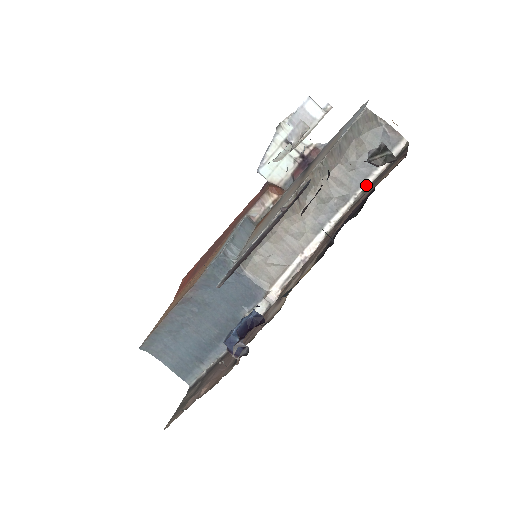
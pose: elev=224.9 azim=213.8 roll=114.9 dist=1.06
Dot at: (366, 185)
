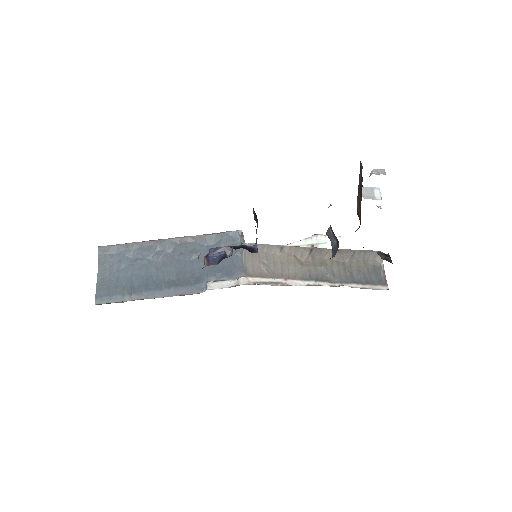
Dot at: (351, 286)
